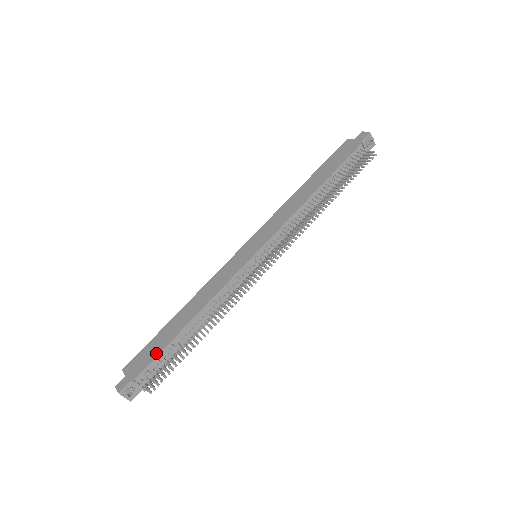
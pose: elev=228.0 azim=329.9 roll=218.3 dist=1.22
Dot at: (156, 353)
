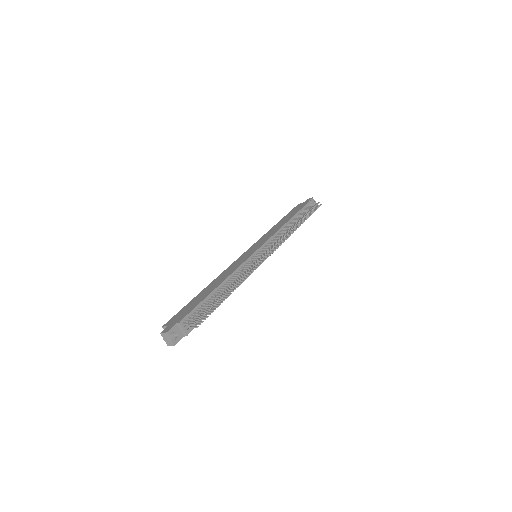
Dot at: (194, 306)
